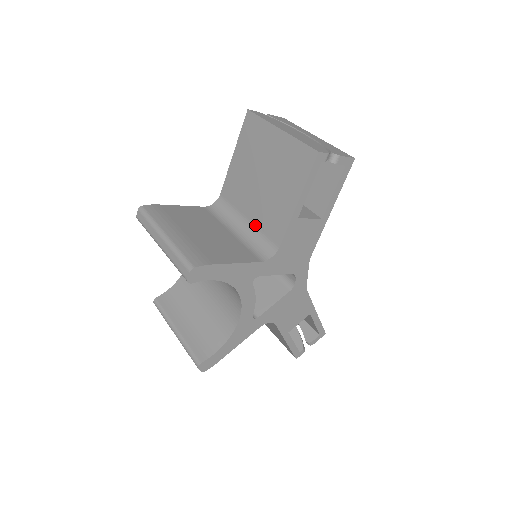
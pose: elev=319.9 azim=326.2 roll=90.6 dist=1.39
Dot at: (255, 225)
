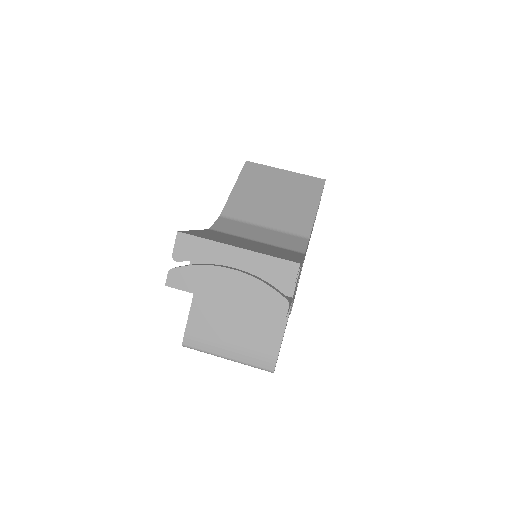
Dot at: occluded
